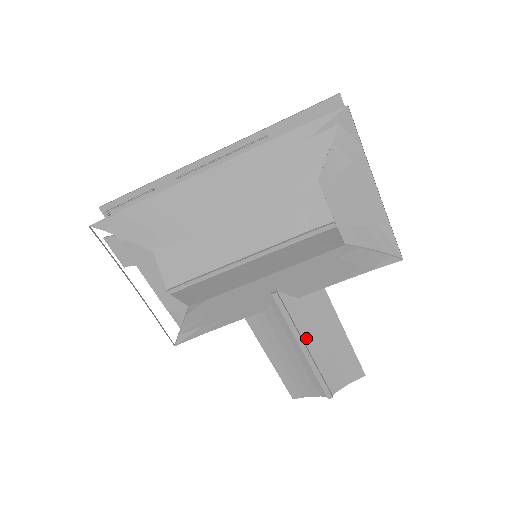
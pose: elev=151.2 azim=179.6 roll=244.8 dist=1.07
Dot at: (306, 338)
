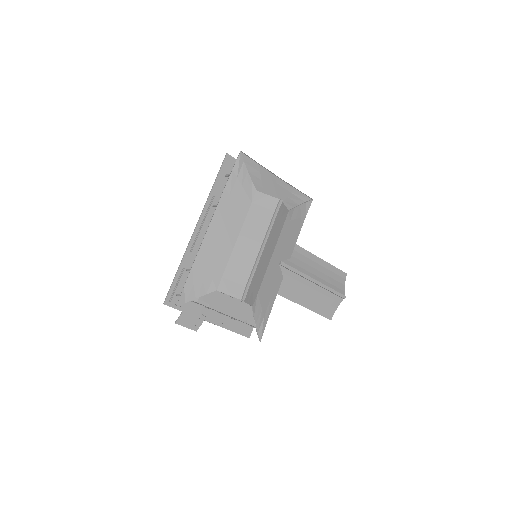
Dot at: (310, 276)
